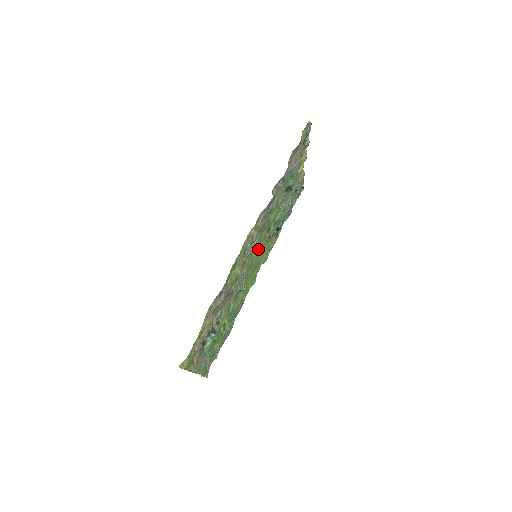
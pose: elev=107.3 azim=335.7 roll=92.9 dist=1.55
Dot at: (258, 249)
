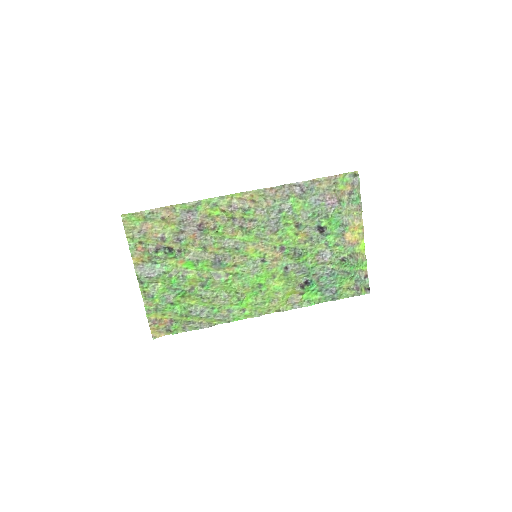
Dot at: (260, 250)
